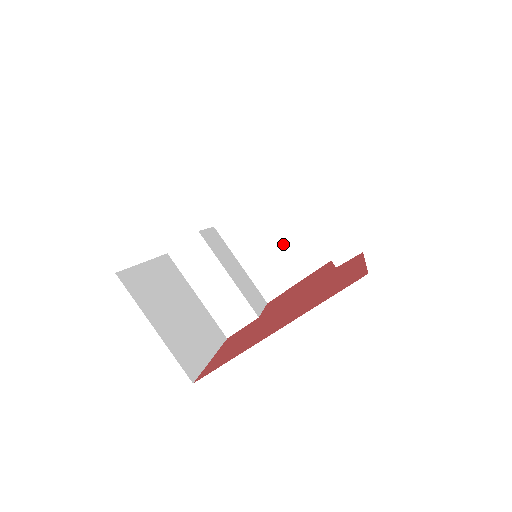
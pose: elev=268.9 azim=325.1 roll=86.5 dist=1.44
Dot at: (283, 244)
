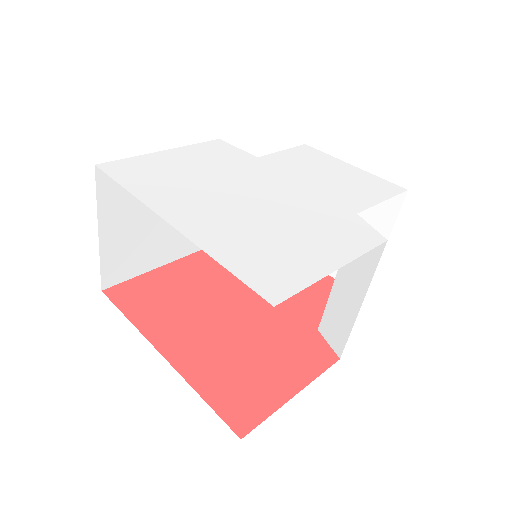
Dot at: occluded
